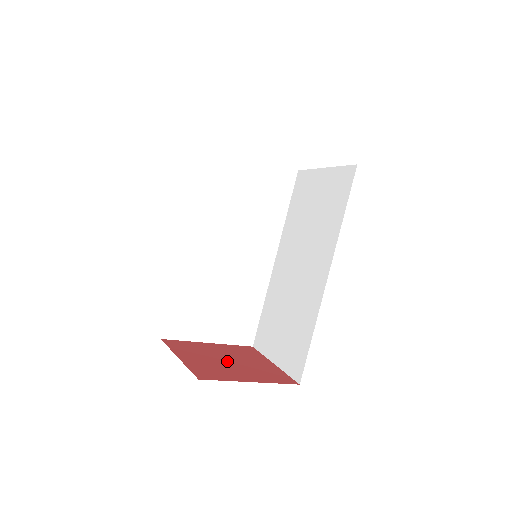
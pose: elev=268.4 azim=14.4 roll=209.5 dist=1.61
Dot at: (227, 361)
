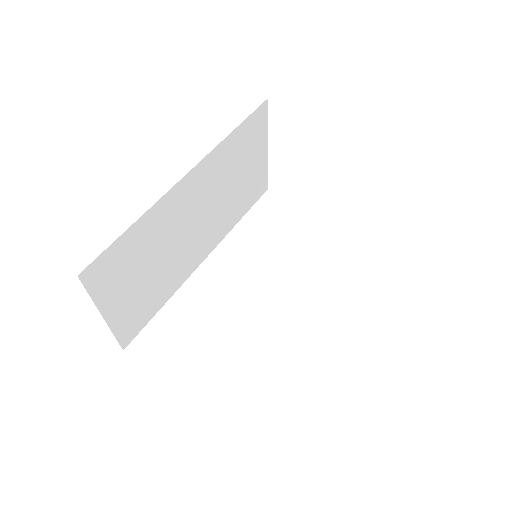
Dot at: occluded
